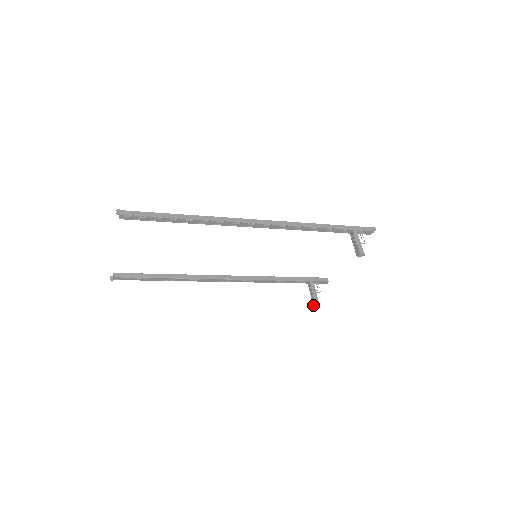
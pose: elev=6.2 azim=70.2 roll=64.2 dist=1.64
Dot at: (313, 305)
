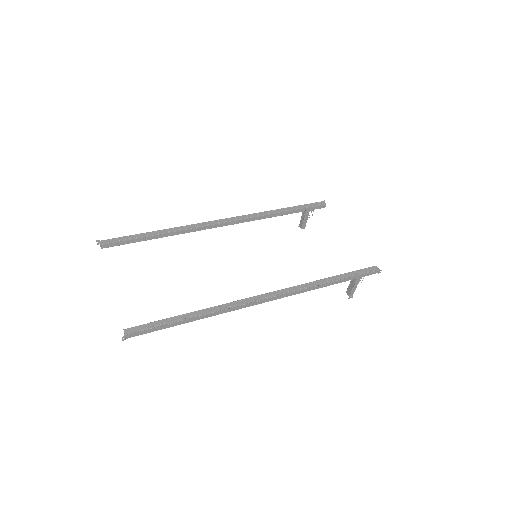
Dot at: (299, 226)
